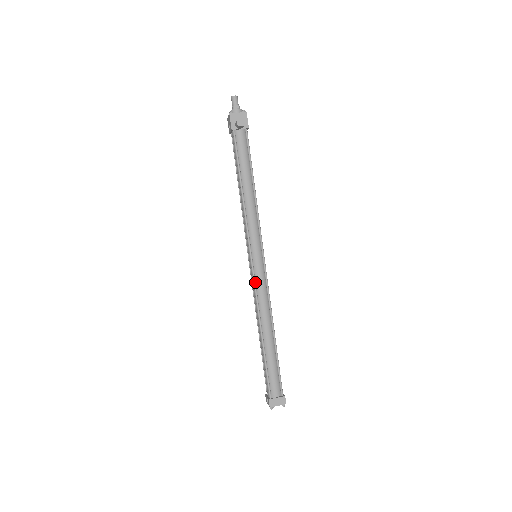
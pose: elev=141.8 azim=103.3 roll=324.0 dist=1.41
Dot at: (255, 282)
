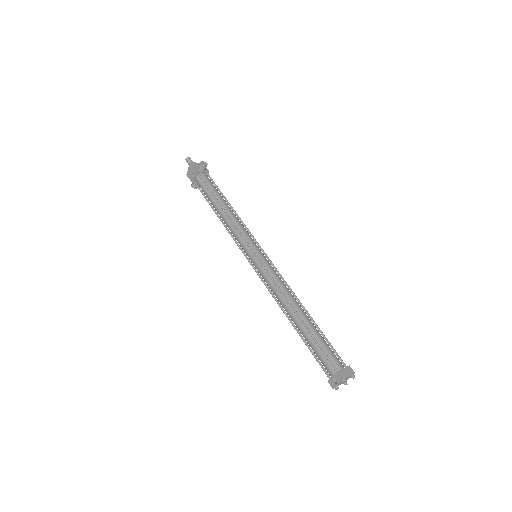
Dot at: (267, 271)
